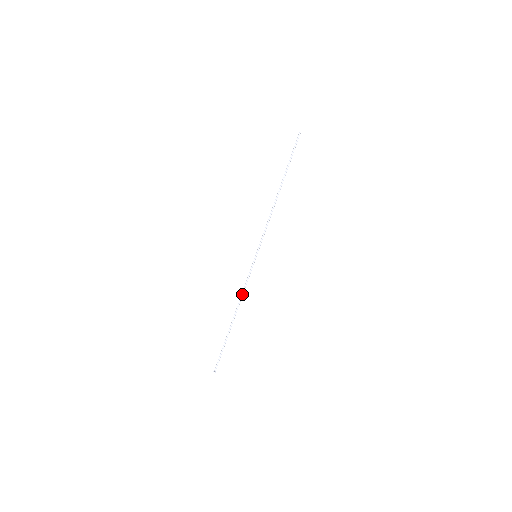
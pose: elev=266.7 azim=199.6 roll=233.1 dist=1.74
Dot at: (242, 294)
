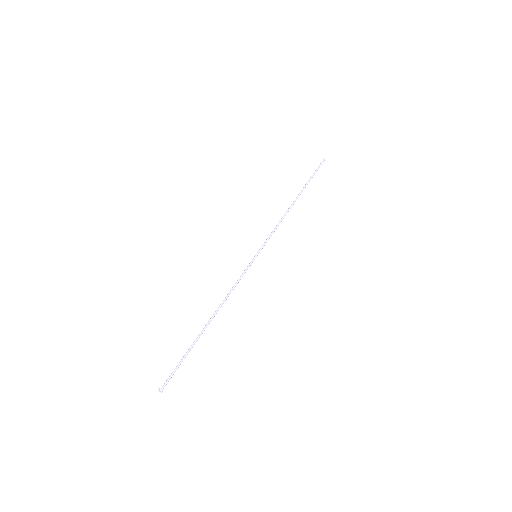
Dot at: (228, 294)
